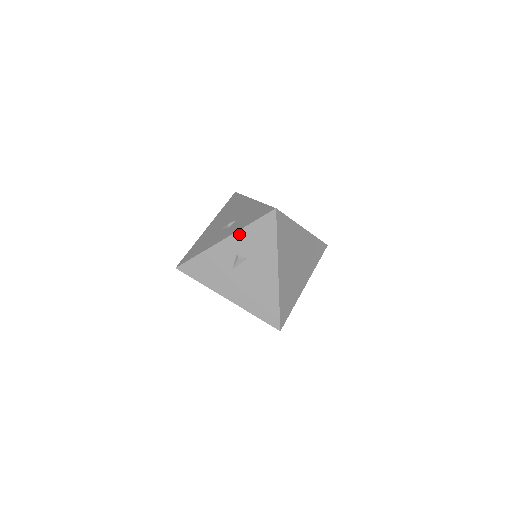
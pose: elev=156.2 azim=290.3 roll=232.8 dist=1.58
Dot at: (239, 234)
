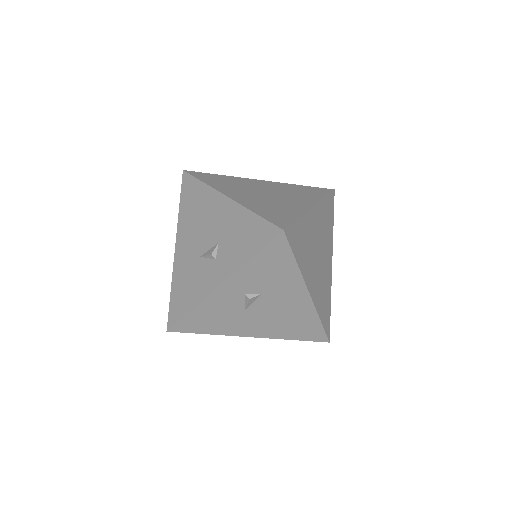
Dot at: (239, 274)
